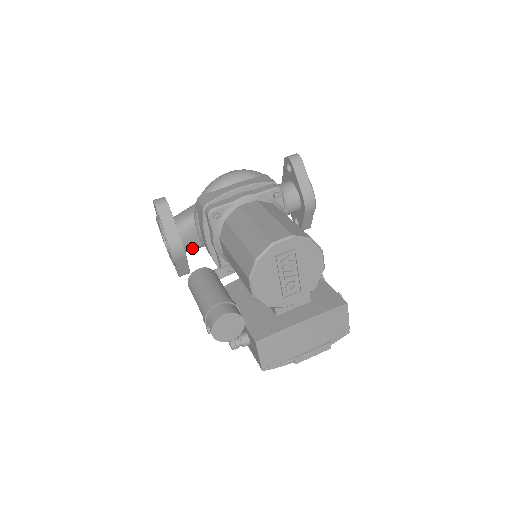
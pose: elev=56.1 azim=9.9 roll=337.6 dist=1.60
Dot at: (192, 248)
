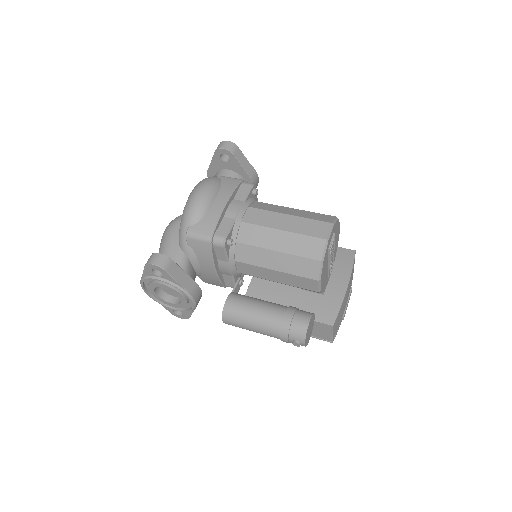
Dot at: occluded
